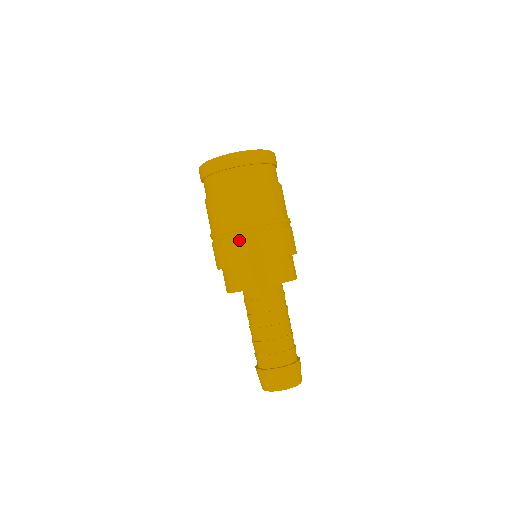
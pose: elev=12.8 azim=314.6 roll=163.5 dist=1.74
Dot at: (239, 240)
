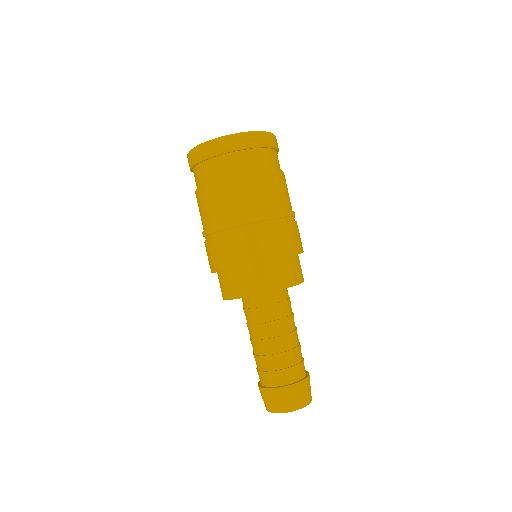
Dot at: (221, 242)
